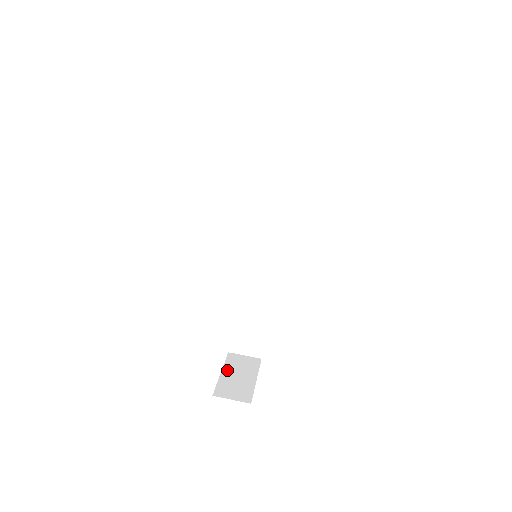
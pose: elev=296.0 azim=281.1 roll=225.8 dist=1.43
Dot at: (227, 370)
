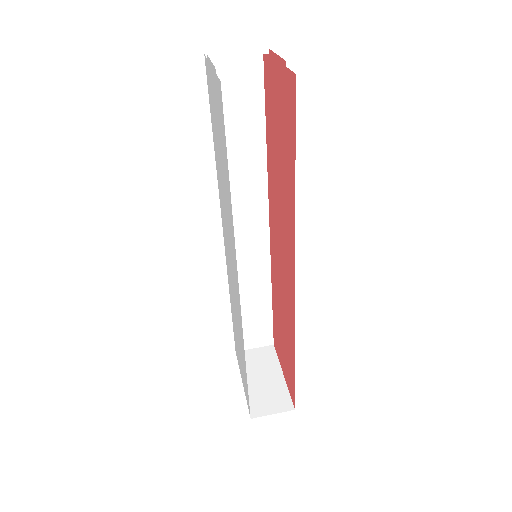
Dot at: (247, 377)
